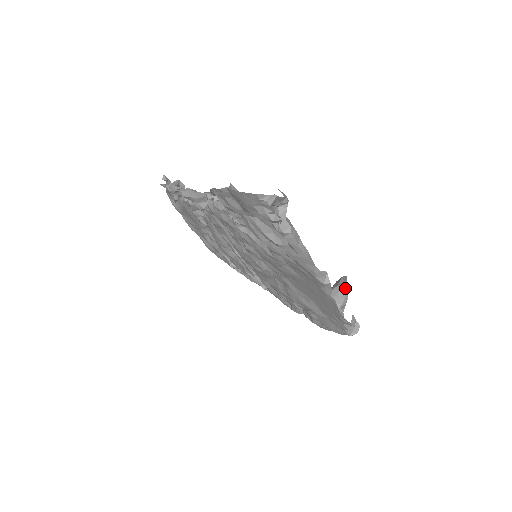
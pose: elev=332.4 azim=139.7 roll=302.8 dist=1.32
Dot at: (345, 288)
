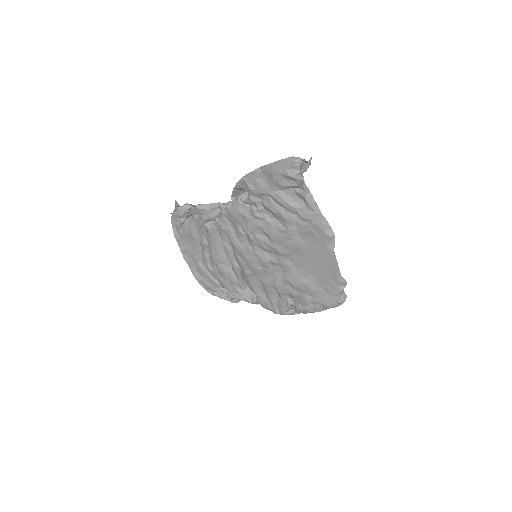
Dot at: occluded
